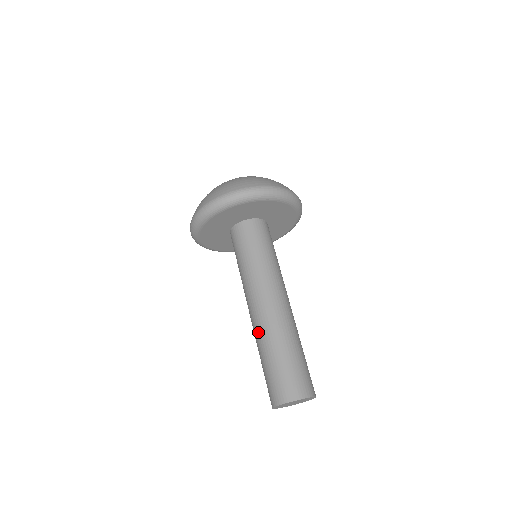
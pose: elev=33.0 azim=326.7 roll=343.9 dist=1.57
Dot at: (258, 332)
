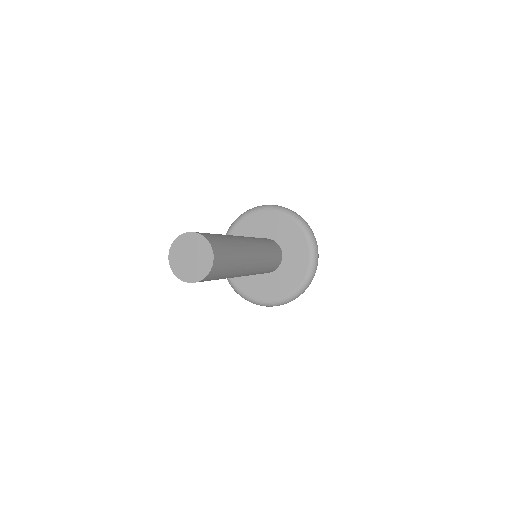
Dot at: occluded
